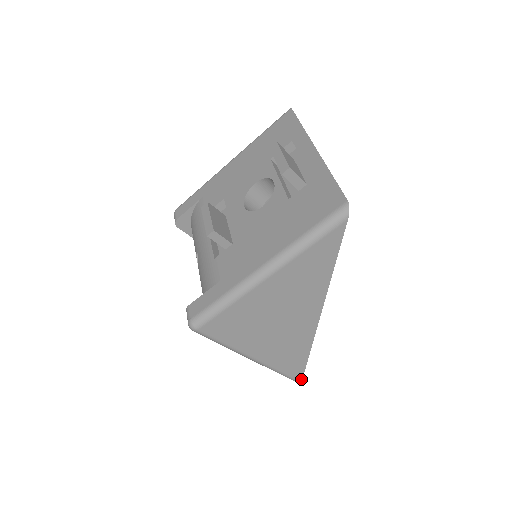
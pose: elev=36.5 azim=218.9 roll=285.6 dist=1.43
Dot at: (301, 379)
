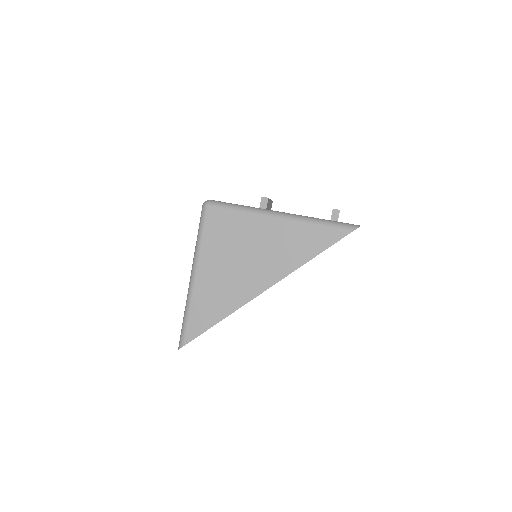
Dot at: (187, 342)
